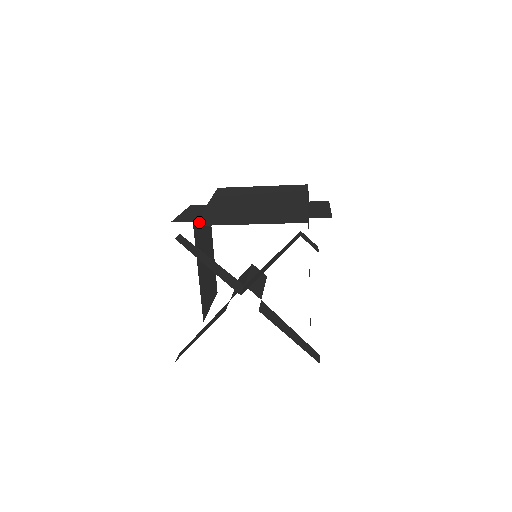
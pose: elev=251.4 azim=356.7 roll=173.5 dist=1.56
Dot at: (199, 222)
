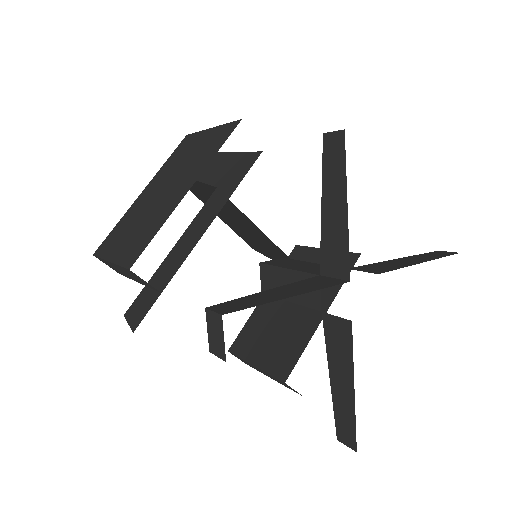
Dot at: occluded
